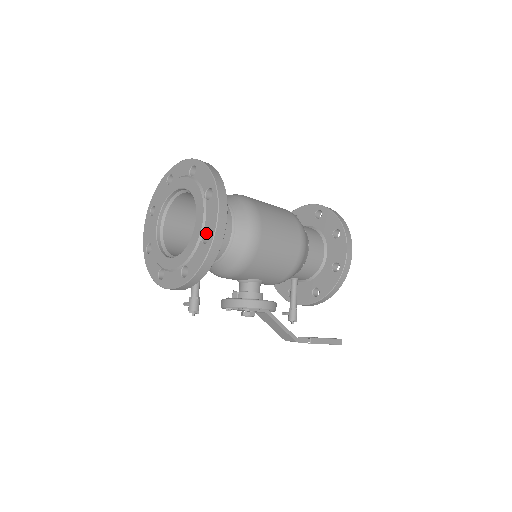
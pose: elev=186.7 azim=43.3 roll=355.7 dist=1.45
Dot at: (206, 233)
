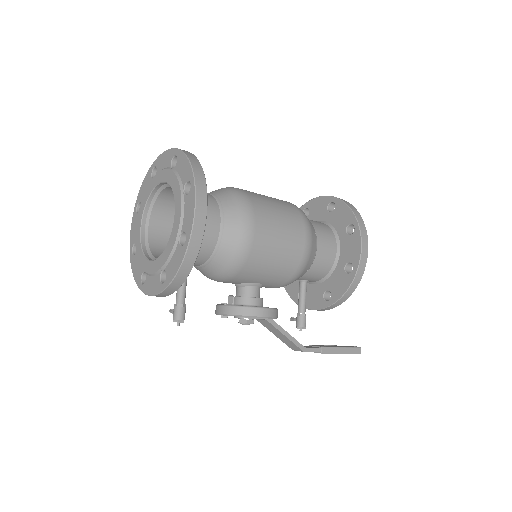
Dot at: (184, 233)
